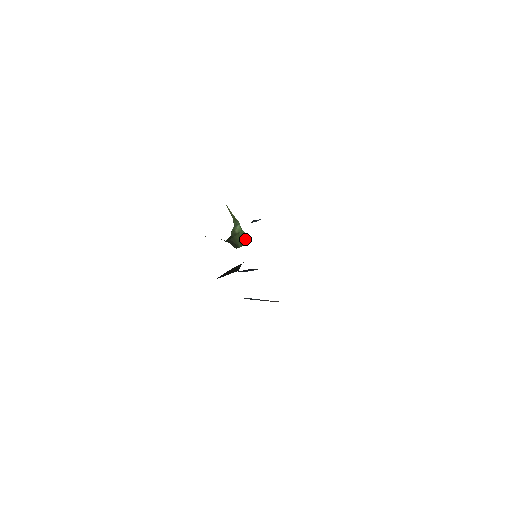
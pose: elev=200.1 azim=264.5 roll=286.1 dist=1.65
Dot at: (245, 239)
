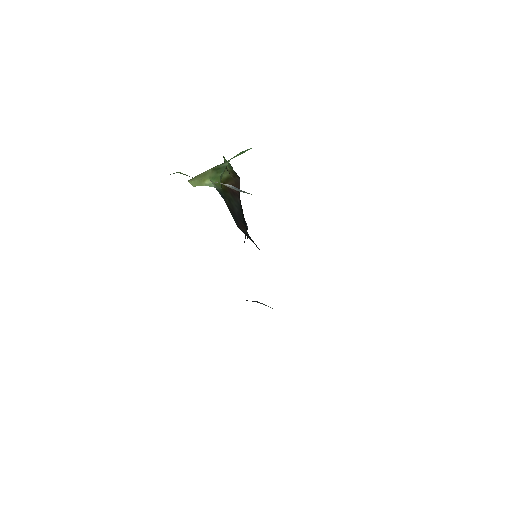
Dot at: occluded
